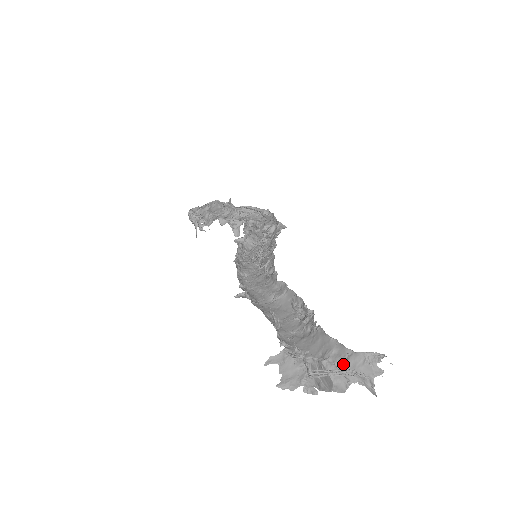
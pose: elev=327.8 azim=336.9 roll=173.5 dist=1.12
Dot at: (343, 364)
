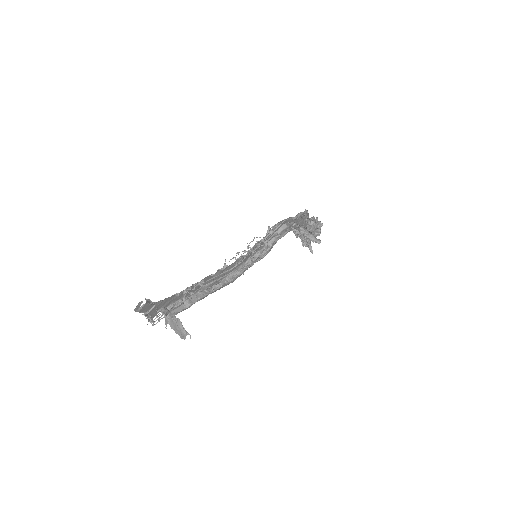
Dot at: occluded
